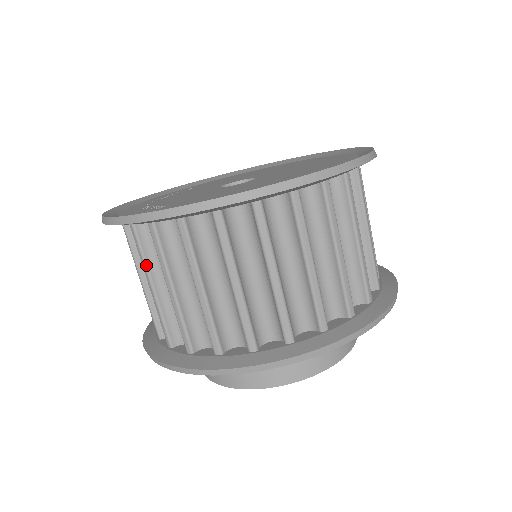
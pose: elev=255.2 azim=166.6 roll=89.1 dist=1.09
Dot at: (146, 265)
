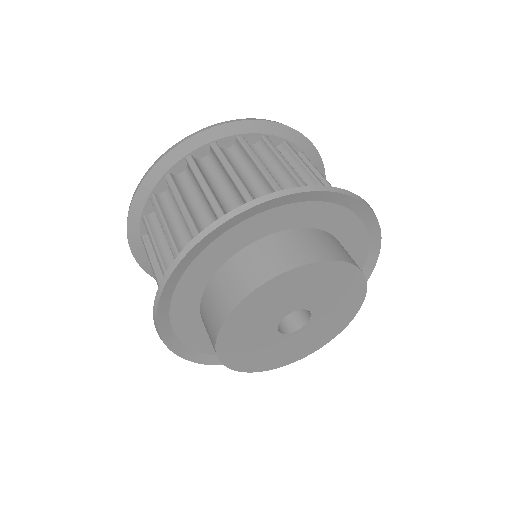
Dot at: occluded
